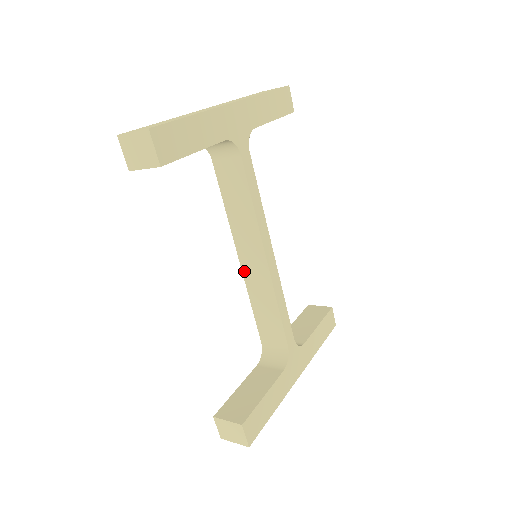
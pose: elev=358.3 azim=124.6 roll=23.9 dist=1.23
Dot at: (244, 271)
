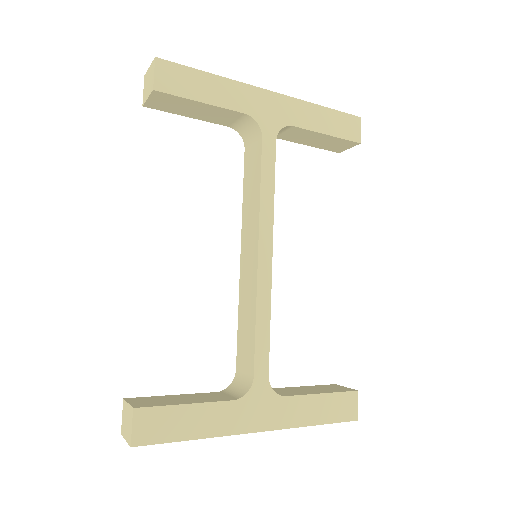
Dot at: (241, 272)
